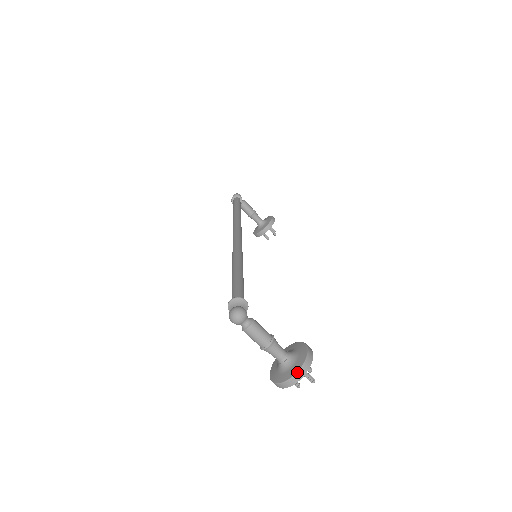
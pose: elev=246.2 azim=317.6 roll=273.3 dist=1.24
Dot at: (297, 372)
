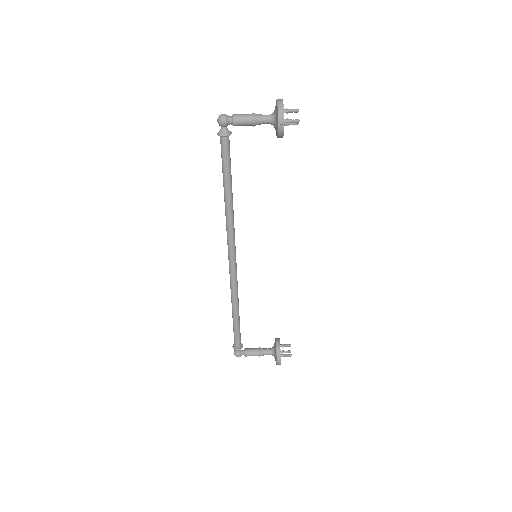
Dot at: (276, 100)
